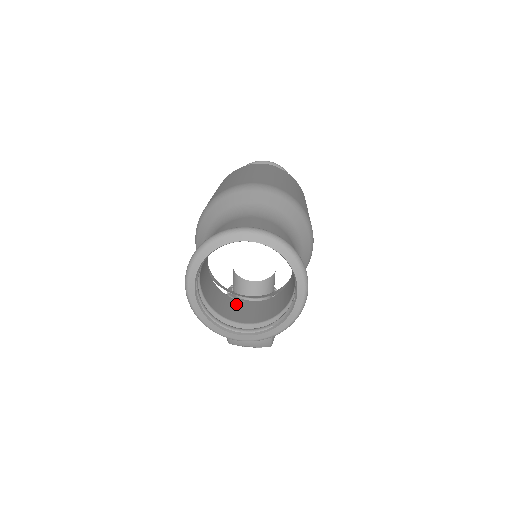
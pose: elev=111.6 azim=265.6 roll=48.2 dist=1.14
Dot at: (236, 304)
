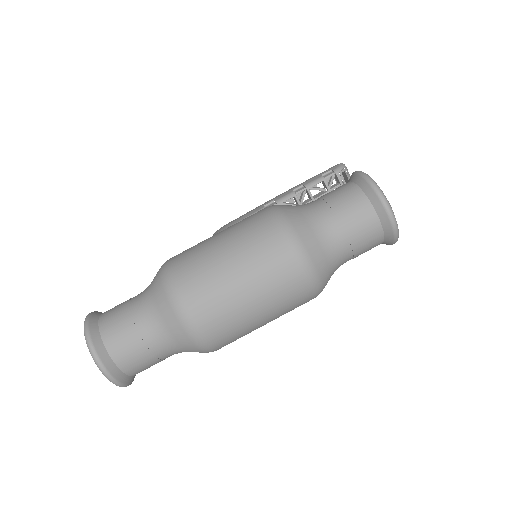
Dot at: occluded
